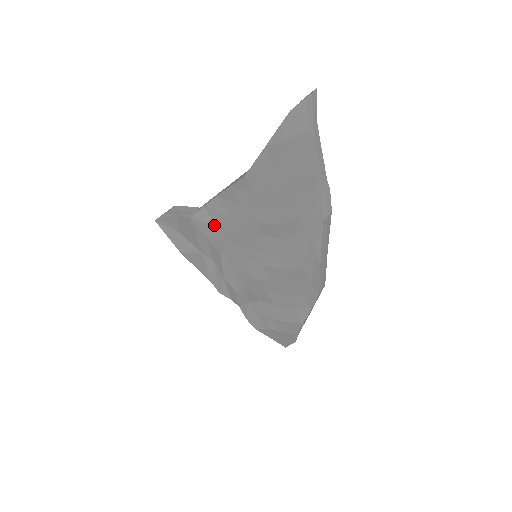
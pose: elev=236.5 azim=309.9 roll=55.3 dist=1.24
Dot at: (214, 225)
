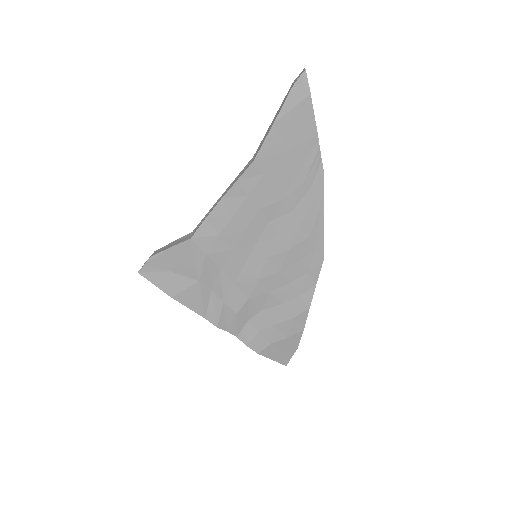
Dot at: (217, 235)
